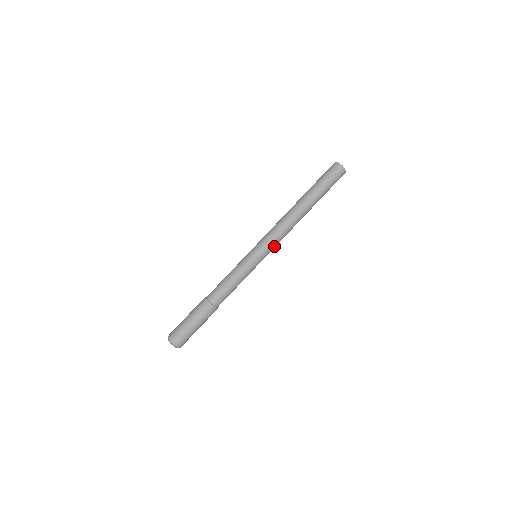
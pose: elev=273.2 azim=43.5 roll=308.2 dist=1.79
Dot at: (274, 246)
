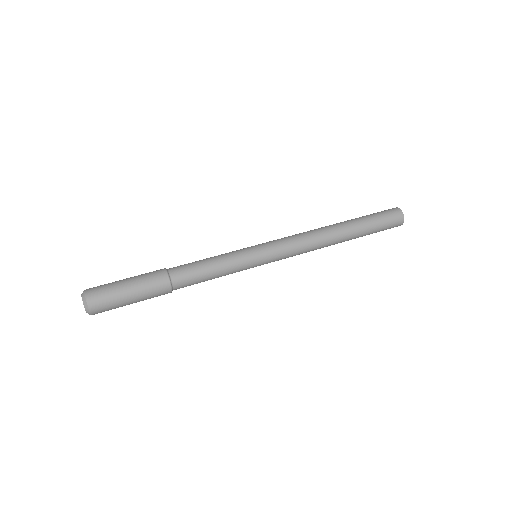
Dot at: (282, 243)
